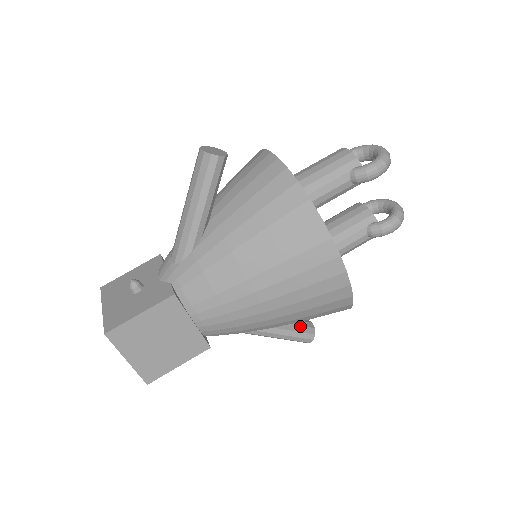
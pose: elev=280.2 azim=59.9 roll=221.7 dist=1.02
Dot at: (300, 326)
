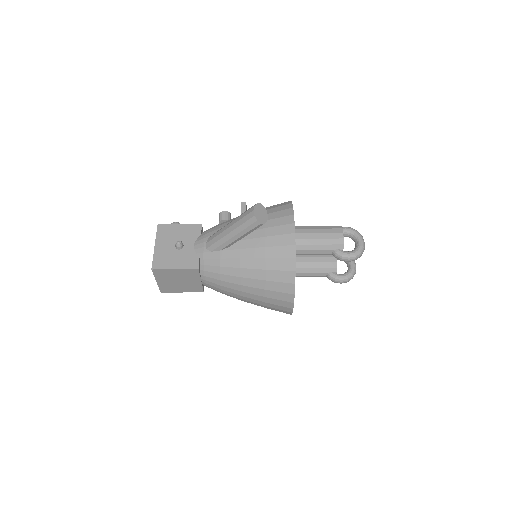
Dot at: occluded
